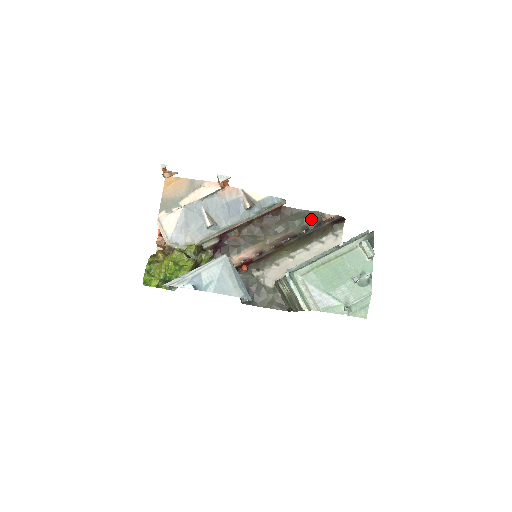
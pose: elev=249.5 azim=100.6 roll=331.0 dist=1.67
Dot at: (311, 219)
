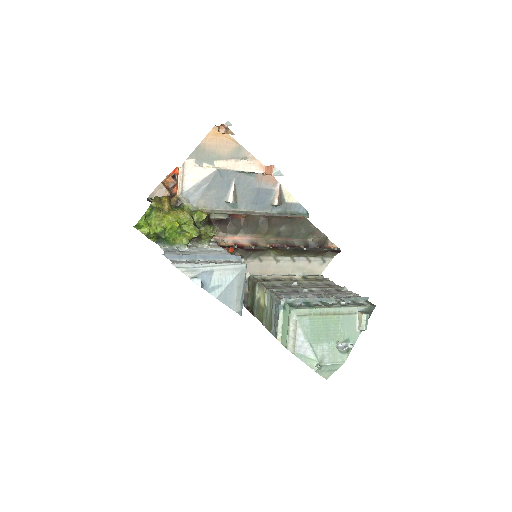
Dot at: (316, 239)
